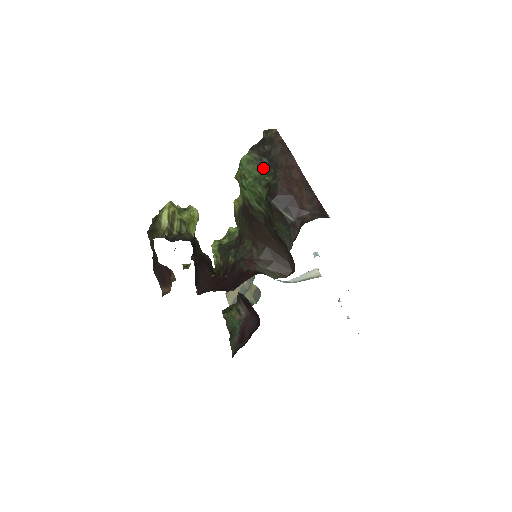
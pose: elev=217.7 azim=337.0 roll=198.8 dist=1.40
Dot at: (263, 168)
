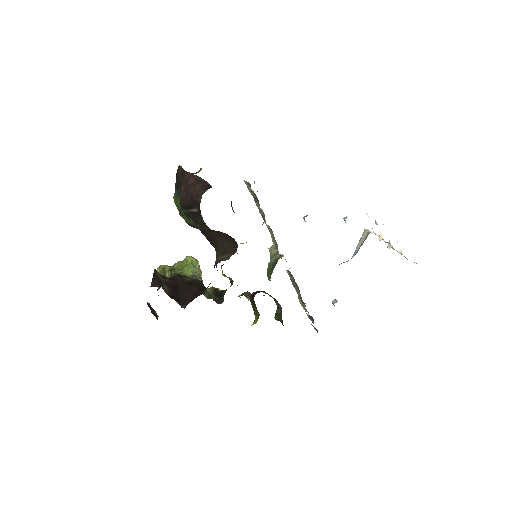
Dot at: occluded
